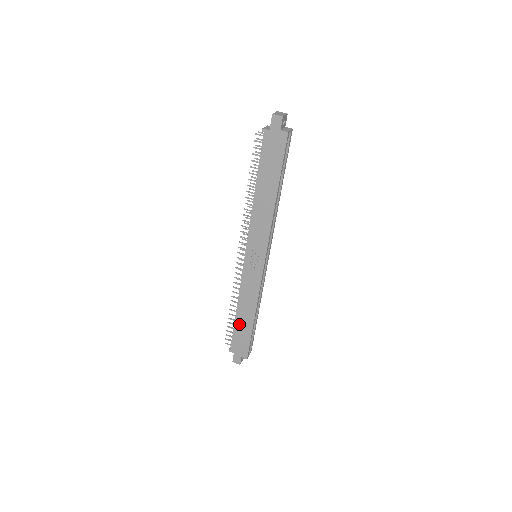
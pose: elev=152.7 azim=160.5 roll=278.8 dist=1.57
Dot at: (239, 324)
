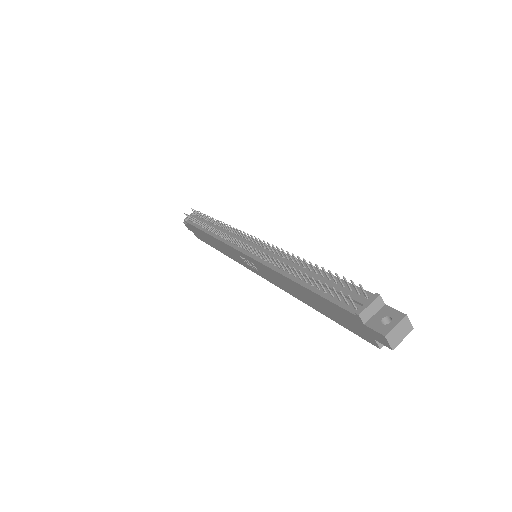
Dot at: (204, 234)
